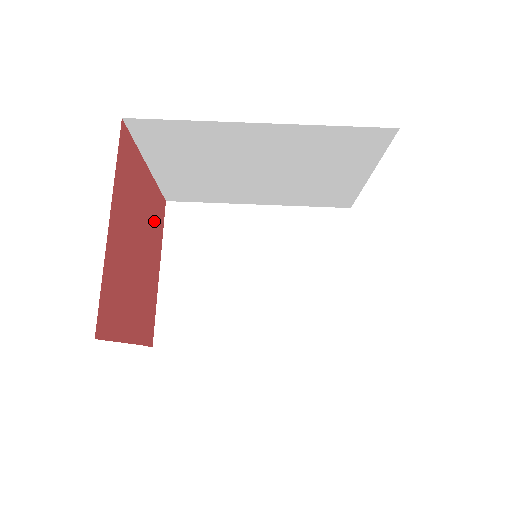
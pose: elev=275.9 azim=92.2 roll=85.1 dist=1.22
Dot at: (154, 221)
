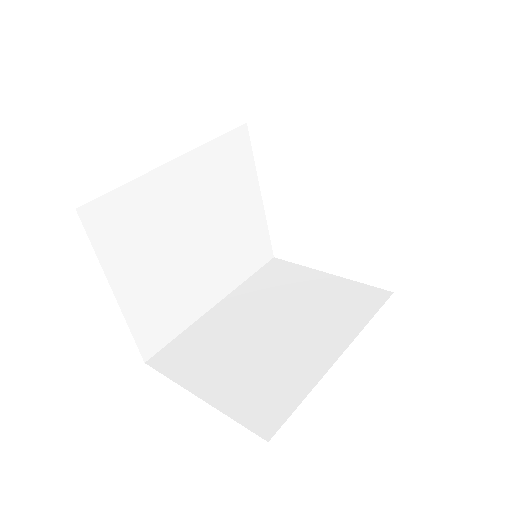
Dot at: occluded
